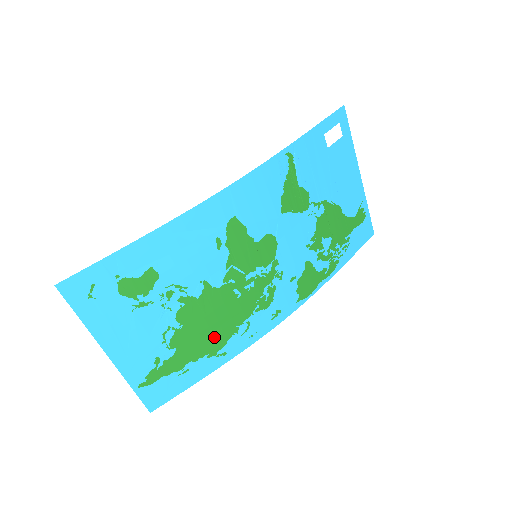
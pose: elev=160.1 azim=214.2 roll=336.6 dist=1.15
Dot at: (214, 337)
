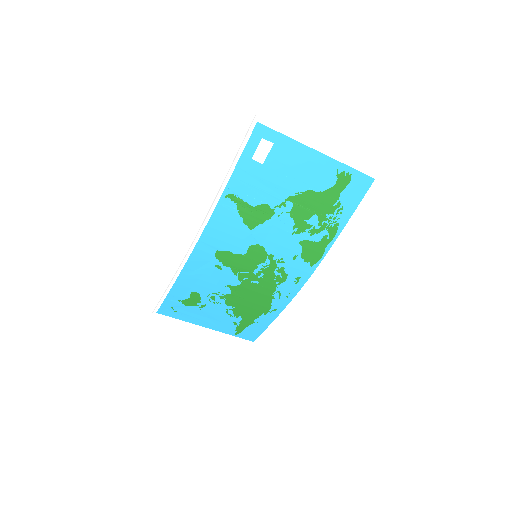
Dot at: (260, 305)
